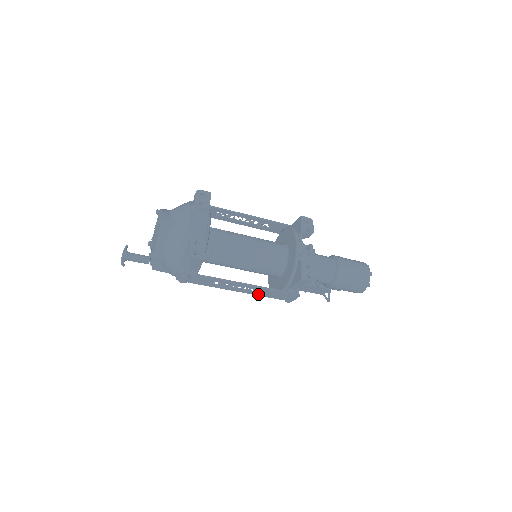
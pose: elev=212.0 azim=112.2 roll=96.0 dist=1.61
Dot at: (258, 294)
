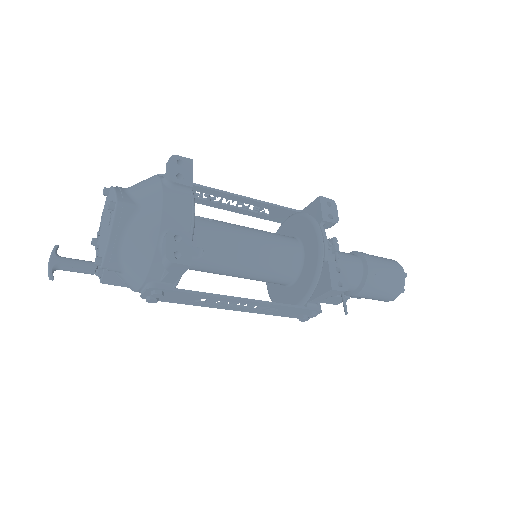
Dot at: (262, 312)
